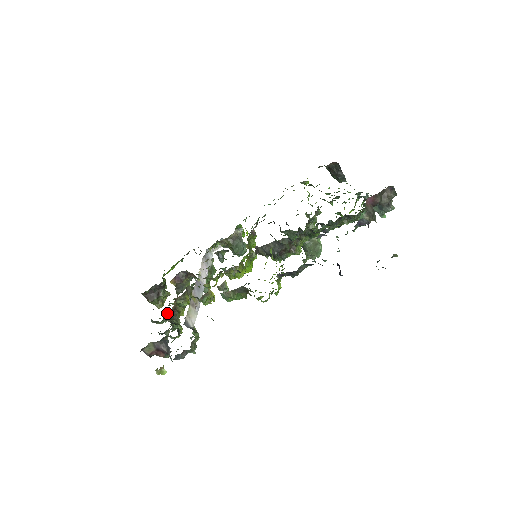
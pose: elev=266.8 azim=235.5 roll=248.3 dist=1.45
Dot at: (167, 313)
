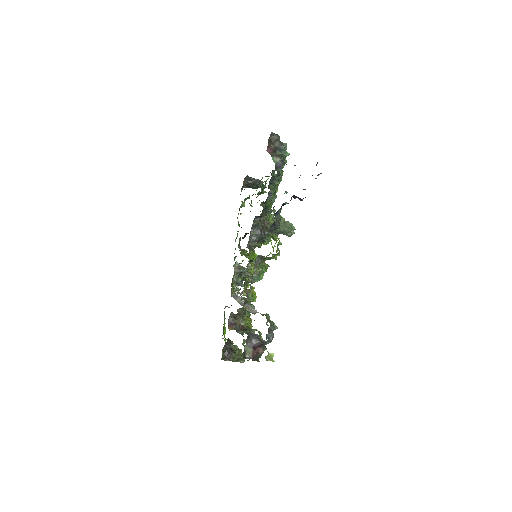
Dot at: occluded
